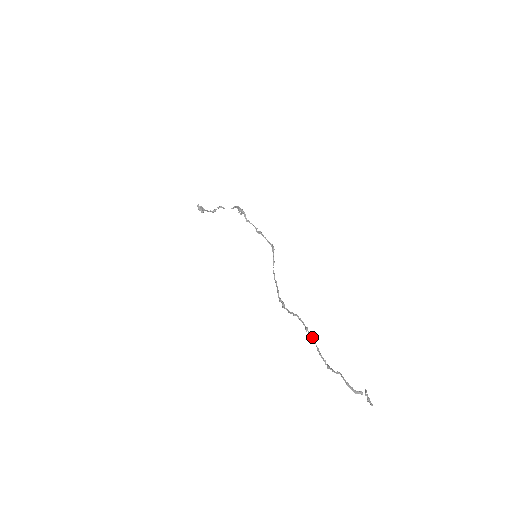
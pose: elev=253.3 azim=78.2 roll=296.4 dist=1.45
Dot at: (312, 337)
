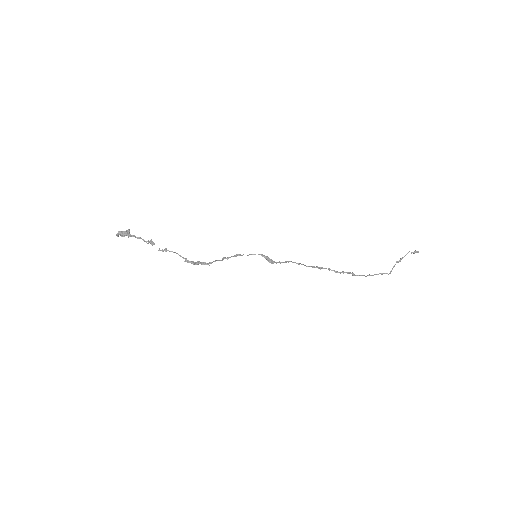
Dot at: occluded
